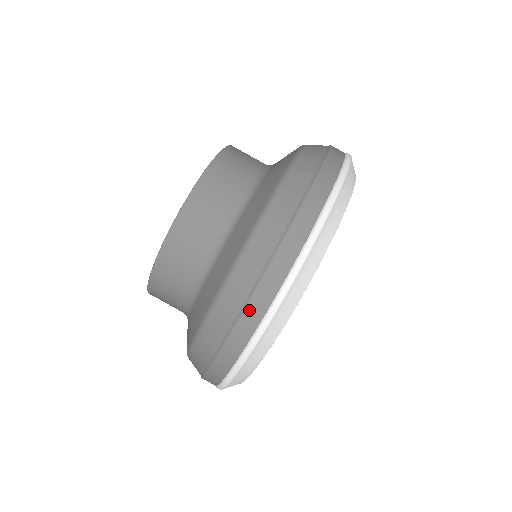
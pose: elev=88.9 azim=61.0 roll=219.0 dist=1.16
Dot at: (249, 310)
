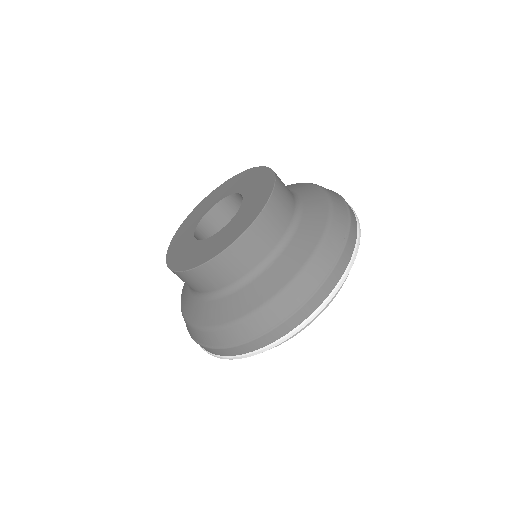
Dot at: (287, 322)
